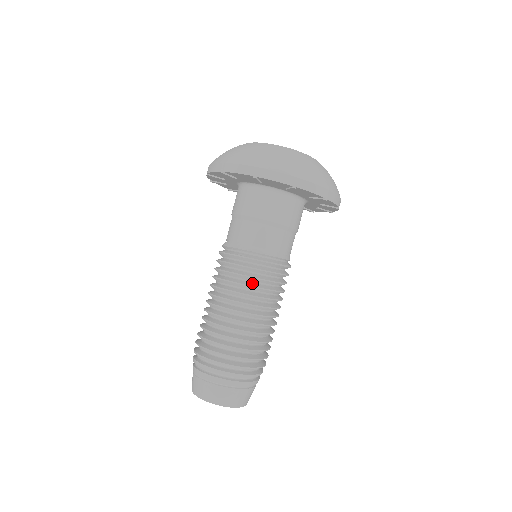
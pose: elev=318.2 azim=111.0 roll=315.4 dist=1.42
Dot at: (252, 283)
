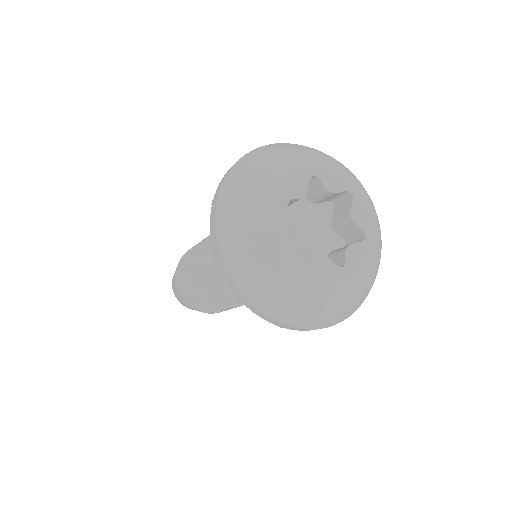
Dot at: occluded
